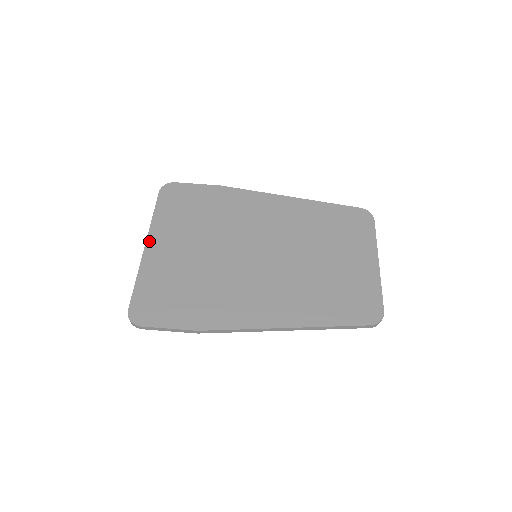
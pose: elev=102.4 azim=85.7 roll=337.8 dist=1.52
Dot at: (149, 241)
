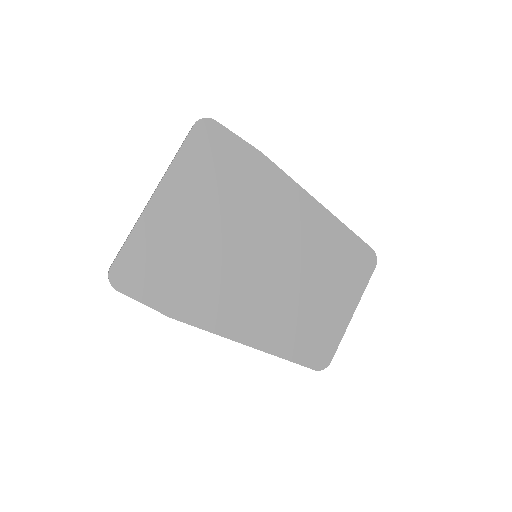
Dot at: (160, 190)
